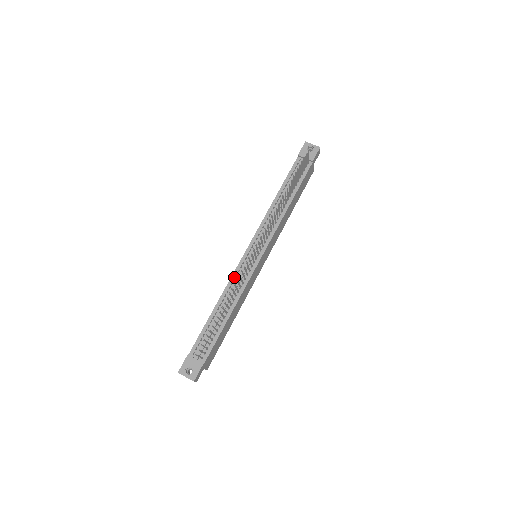
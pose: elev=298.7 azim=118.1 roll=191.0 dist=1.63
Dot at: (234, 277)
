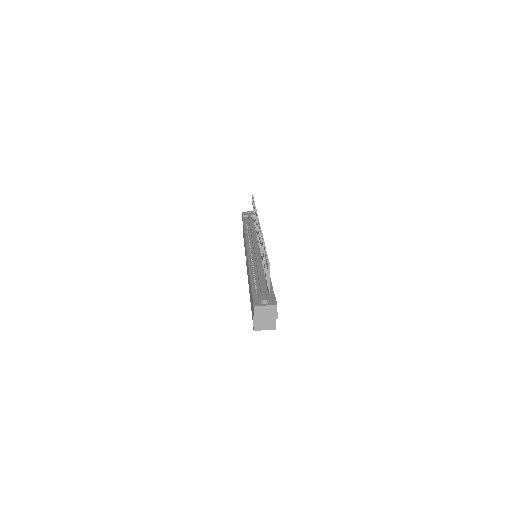
Dot at: (250, 258)
